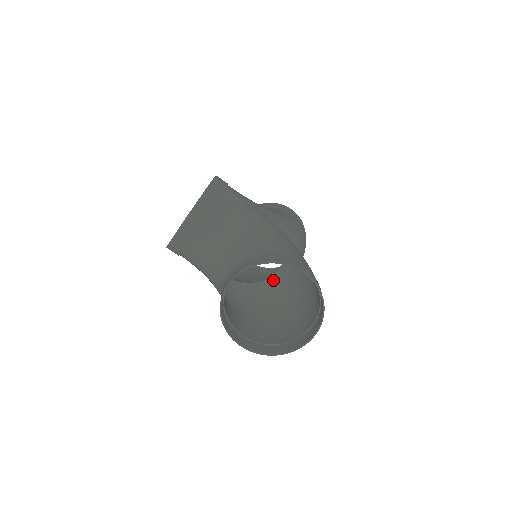
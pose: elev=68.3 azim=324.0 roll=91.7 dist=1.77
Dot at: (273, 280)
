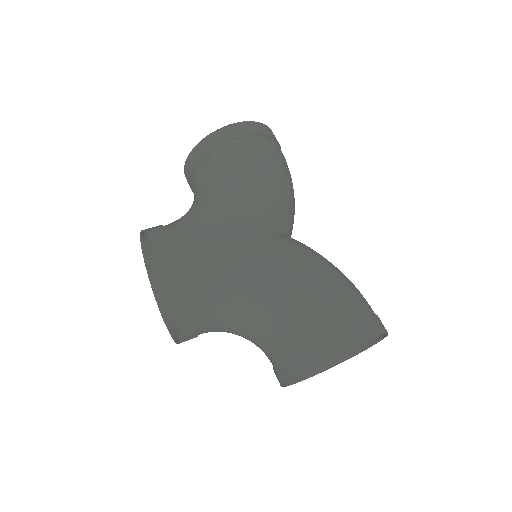
Dot at: occluded
